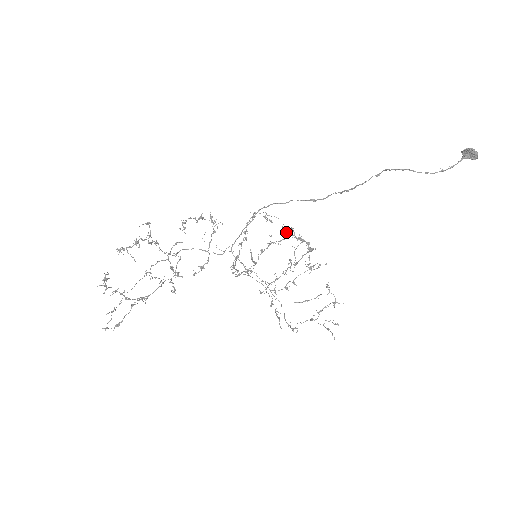
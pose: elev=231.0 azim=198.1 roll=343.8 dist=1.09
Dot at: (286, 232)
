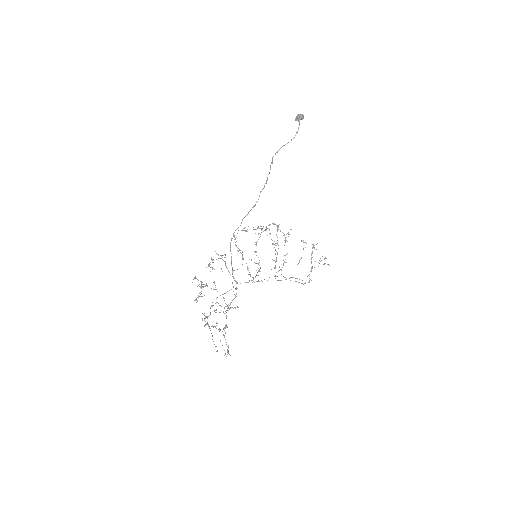
Dot at: occluded
